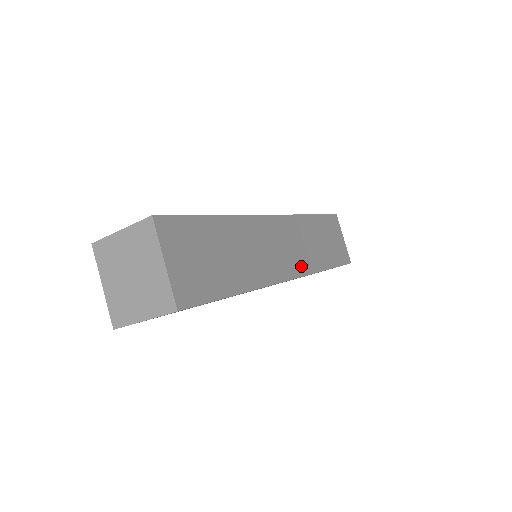
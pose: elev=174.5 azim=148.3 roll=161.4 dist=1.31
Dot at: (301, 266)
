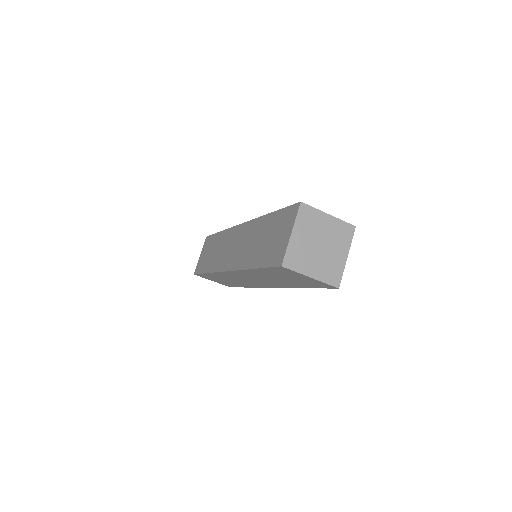
Dot at: occluded
